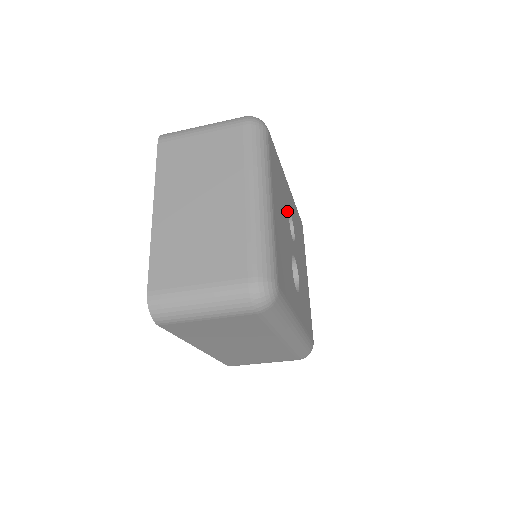
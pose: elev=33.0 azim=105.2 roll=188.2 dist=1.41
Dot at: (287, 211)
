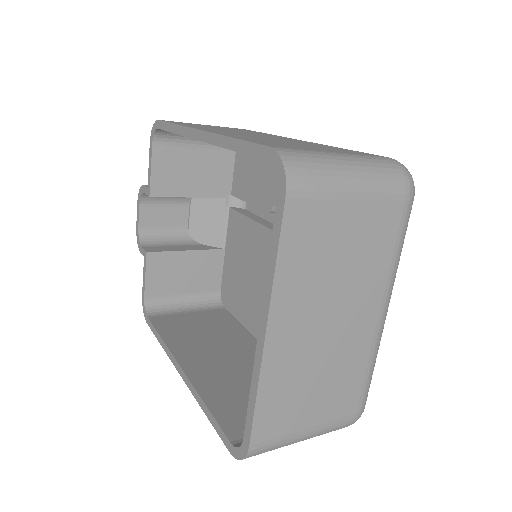
Dot at: occluded
